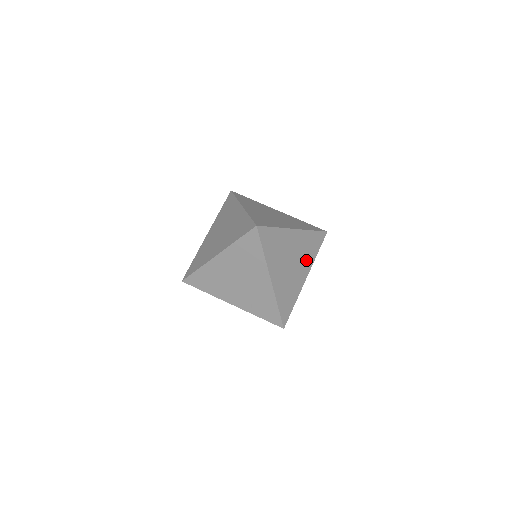
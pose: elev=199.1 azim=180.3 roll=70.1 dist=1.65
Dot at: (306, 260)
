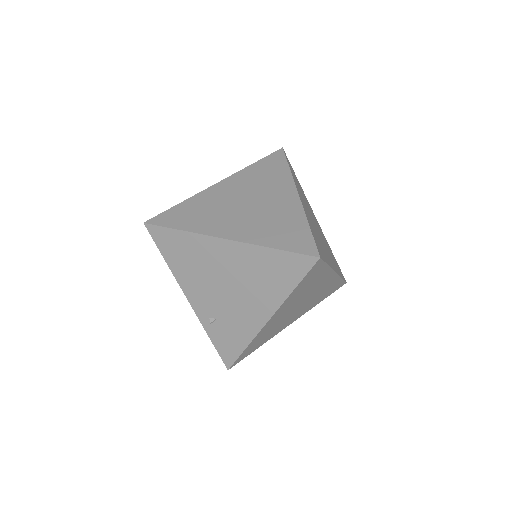
Dot at: (309, 306)
